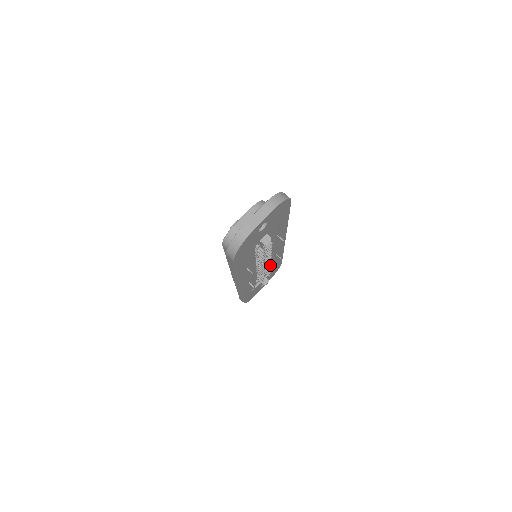
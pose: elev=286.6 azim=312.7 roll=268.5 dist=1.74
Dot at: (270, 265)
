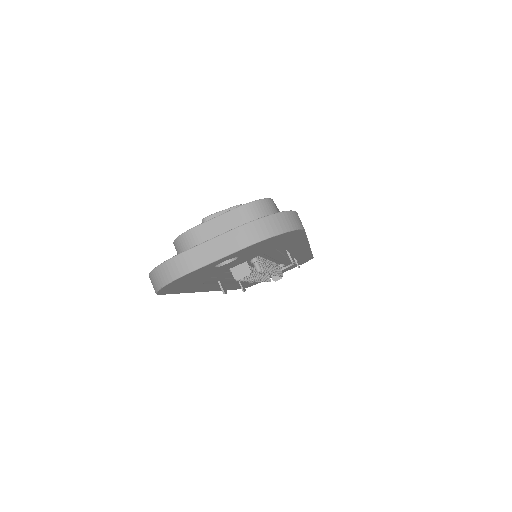
Dot at: occluded
